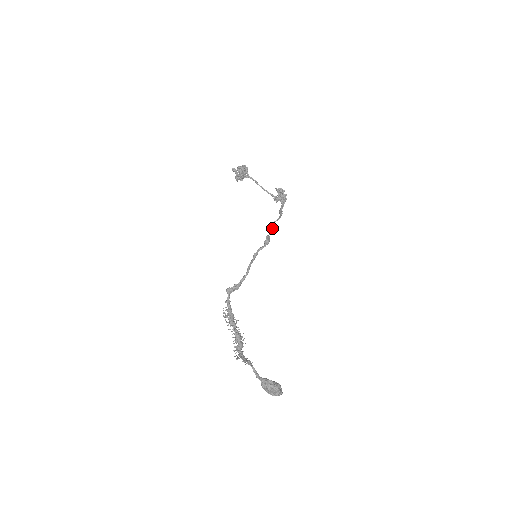
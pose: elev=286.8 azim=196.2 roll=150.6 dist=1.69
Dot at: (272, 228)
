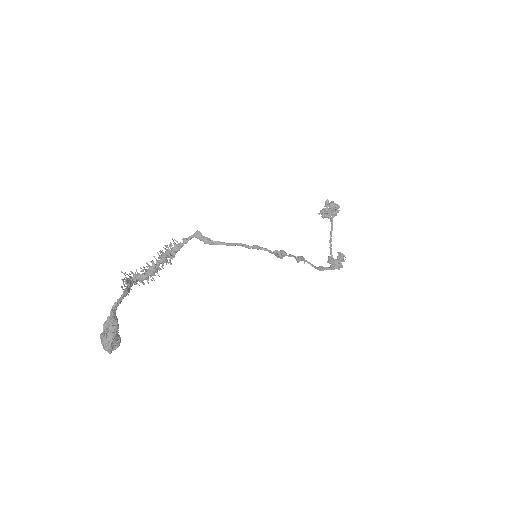
Dot at: (297, 258)
